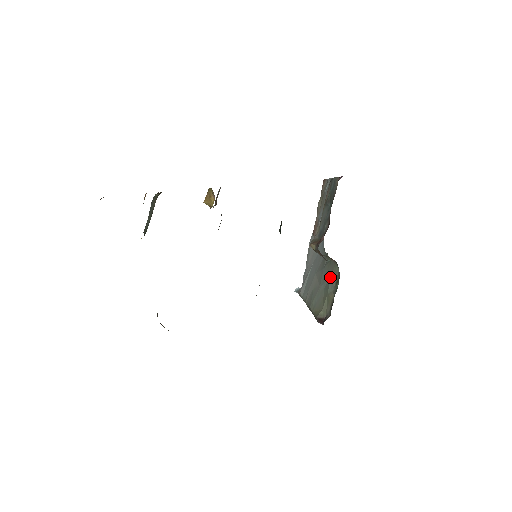
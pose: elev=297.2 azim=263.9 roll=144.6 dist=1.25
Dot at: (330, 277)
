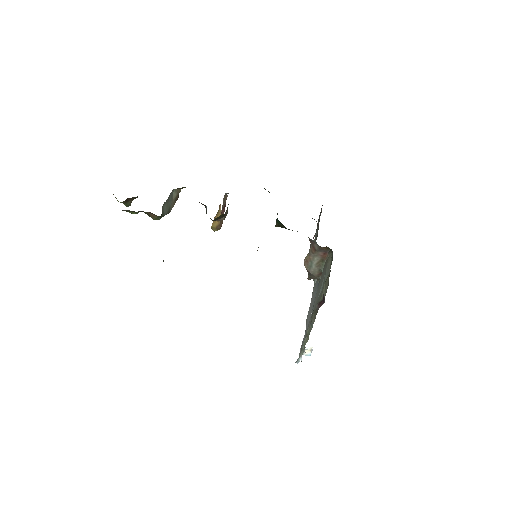
Dot at: (325, 271)
